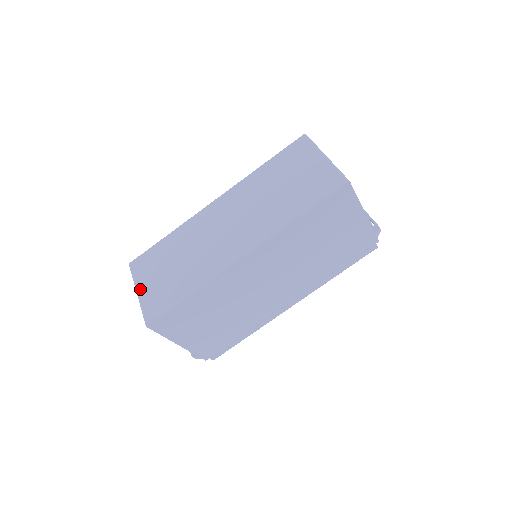
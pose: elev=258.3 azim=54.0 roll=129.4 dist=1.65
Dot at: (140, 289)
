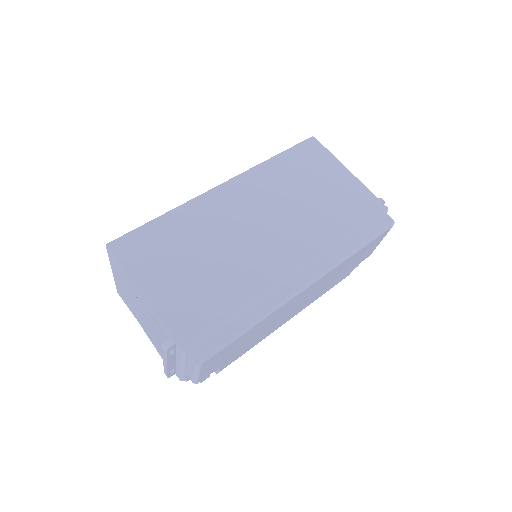
Dot at: occluded
